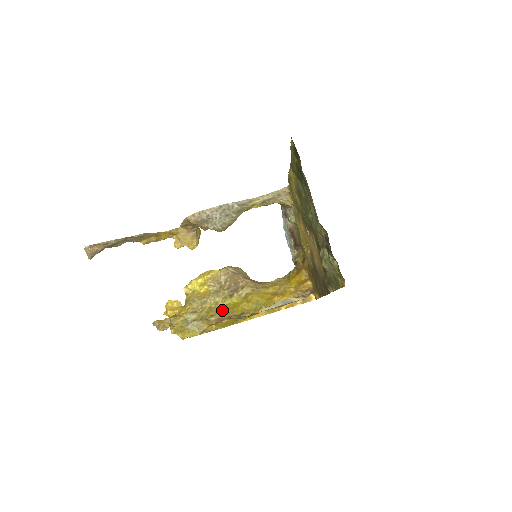
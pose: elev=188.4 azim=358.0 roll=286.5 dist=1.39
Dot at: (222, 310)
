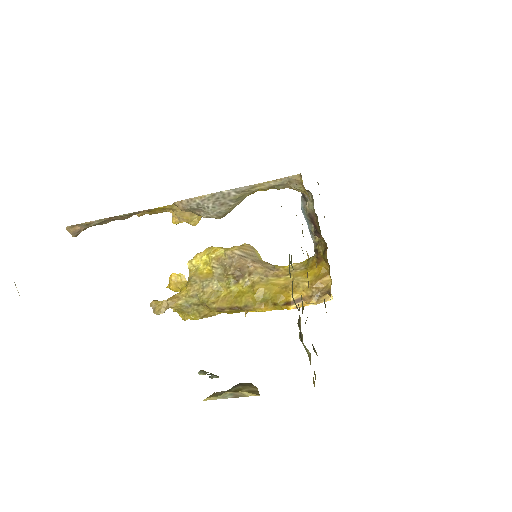
Dot at: (224, 298)
